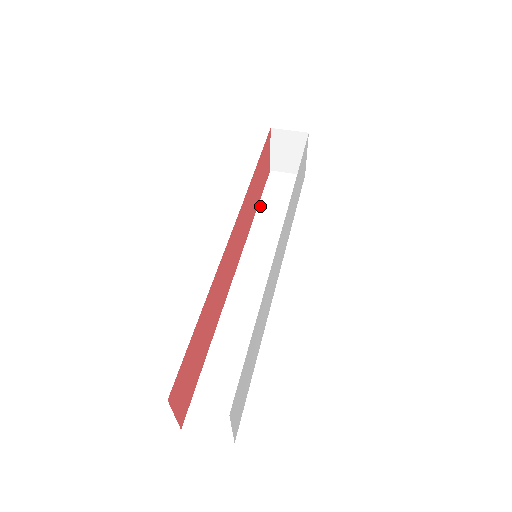
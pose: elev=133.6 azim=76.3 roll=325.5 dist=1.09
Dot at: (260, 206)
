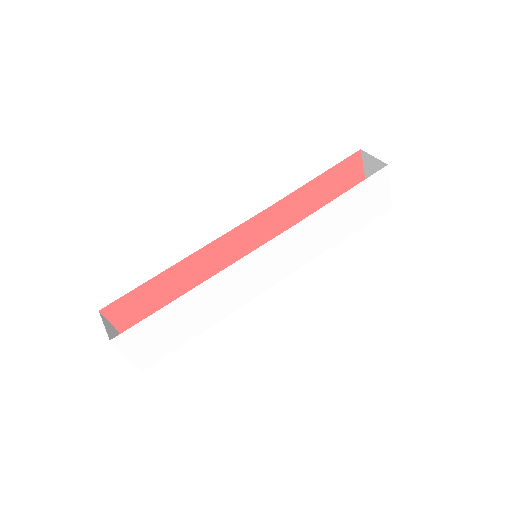
Dot at: occluded
